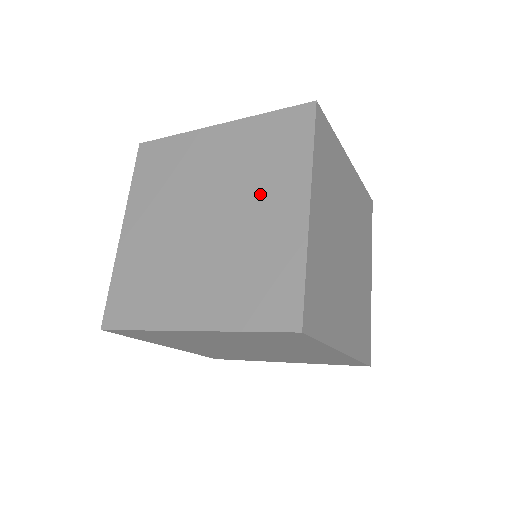
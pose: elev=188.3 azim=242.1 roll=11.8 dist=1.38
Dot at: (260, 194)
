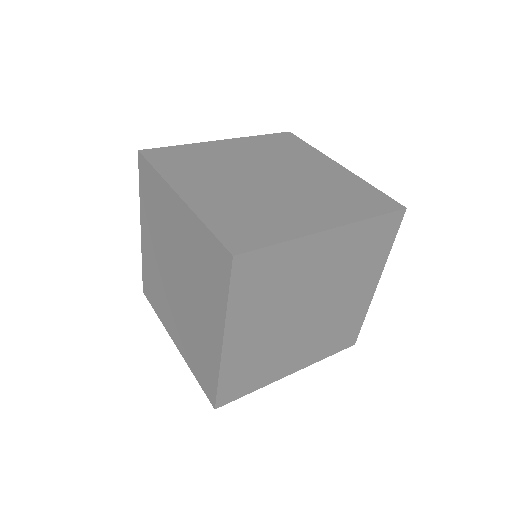
Dot at: (200, 299)
